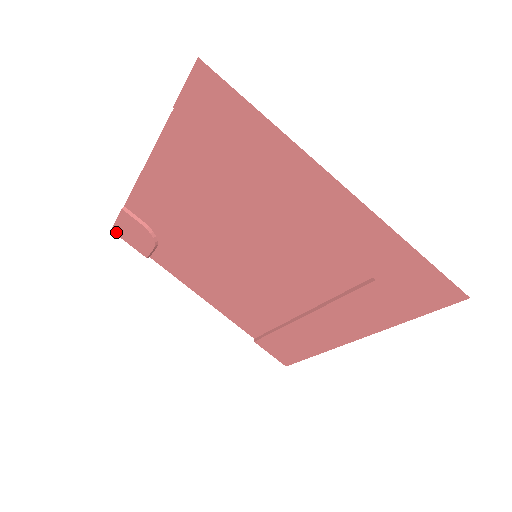
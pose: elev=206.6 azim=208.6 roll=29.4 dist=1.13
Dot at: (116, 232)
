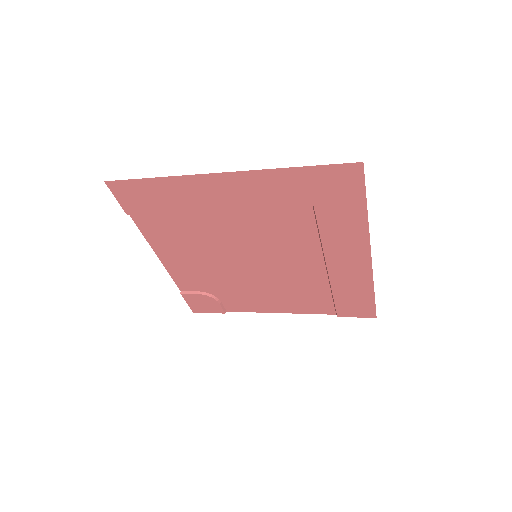
Dot at: (196, 311)
